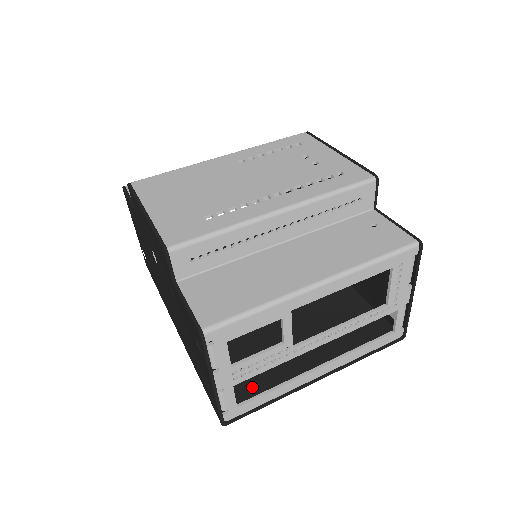
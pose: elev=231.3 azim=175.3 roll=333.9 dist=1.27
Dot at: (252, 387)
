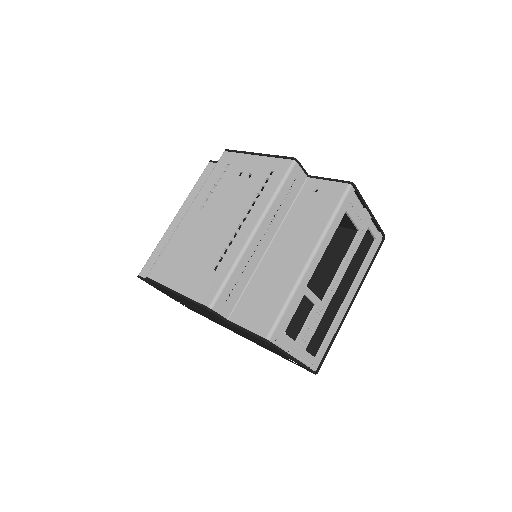
Dot at: (316, 339)
